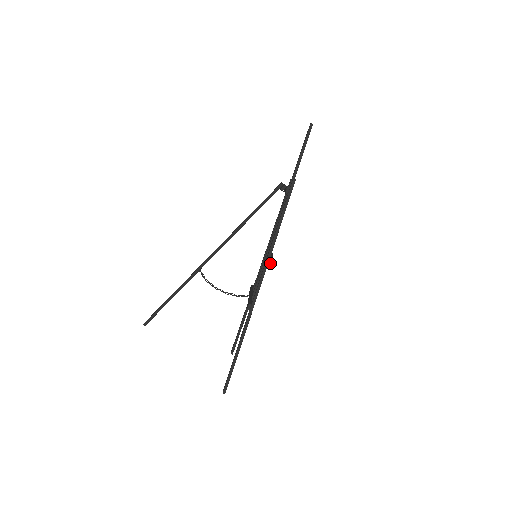
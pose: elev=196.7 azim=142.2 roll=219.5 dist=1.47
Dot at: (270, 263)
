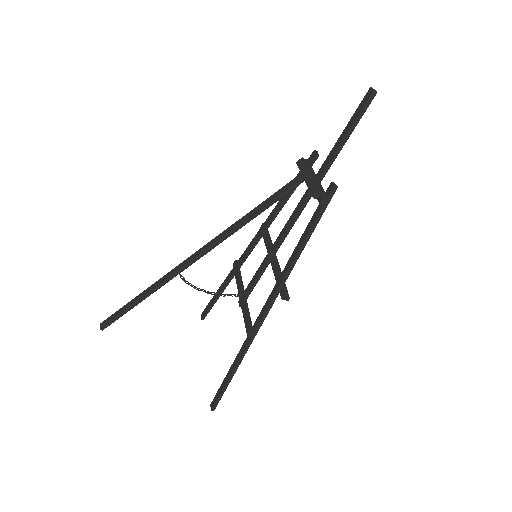
Dot at: (286, 294)
